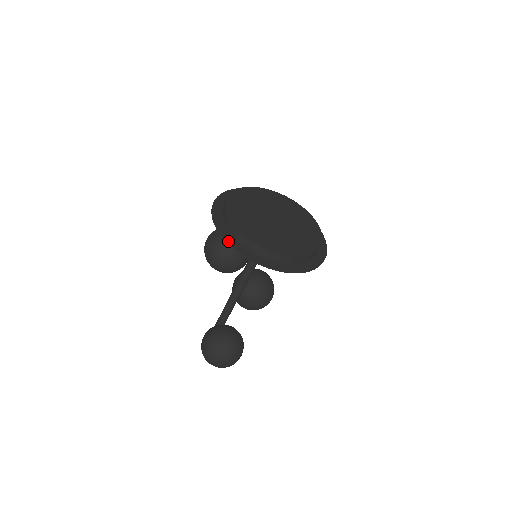
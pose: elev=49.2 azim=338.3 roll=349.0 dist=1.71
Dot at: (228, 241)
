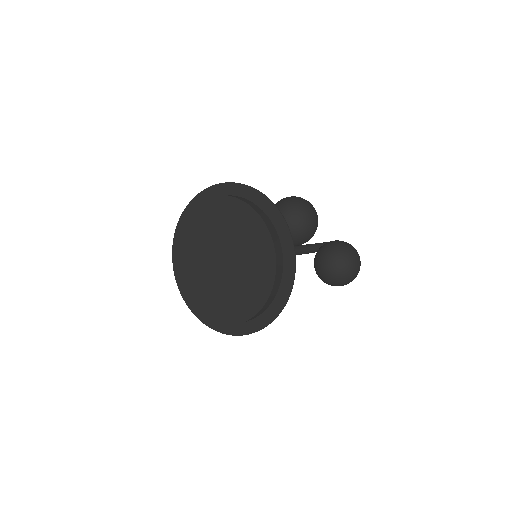
Dot at: (230, 334)
